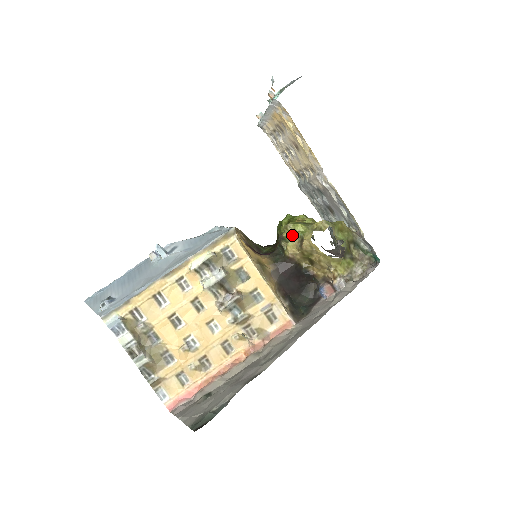
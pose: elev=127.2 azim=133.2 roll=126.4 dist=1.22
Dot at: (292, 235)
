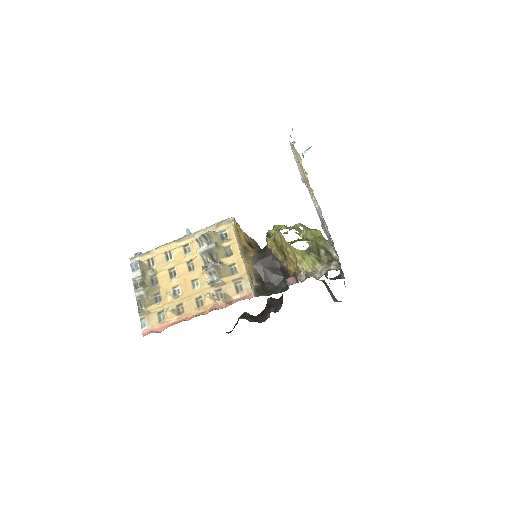
Dot at: (274, 232)
